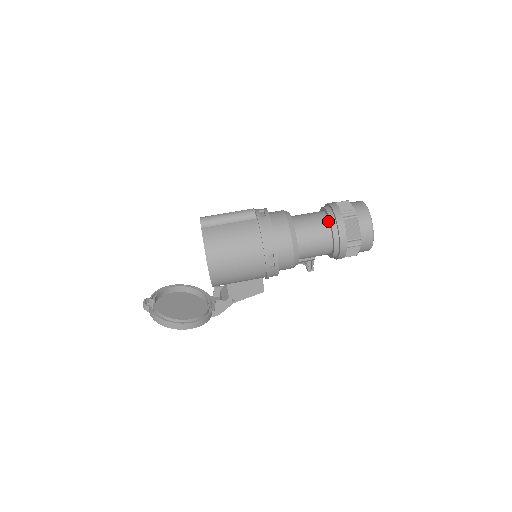
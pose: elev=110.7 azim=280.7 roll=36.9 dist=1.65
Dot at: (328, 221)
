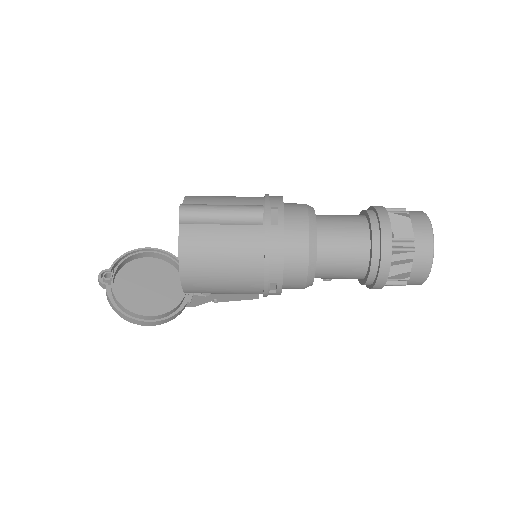
Dot at: (369, 245)
